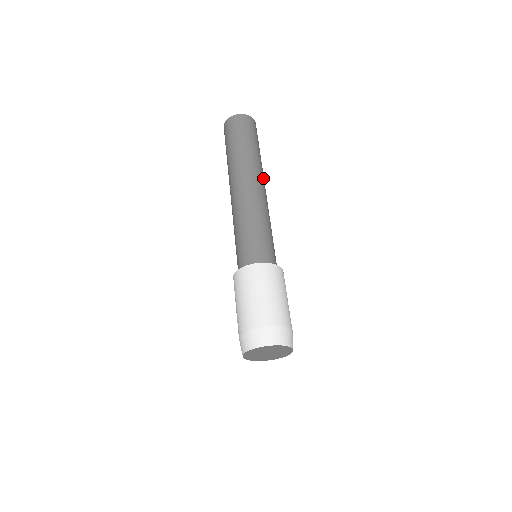
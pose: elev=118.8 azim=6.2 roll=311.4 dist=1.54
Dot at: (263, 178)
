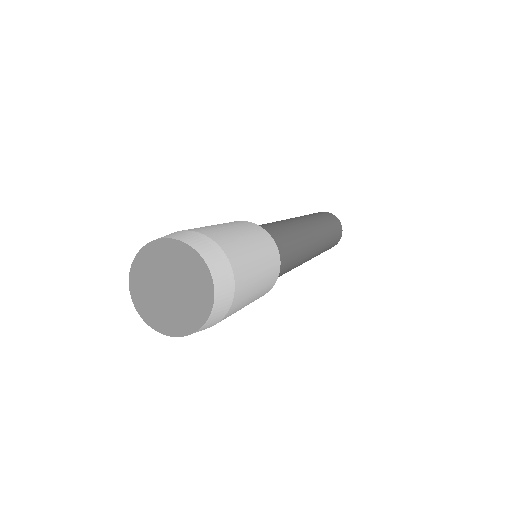
Dot at: (311, 222)
